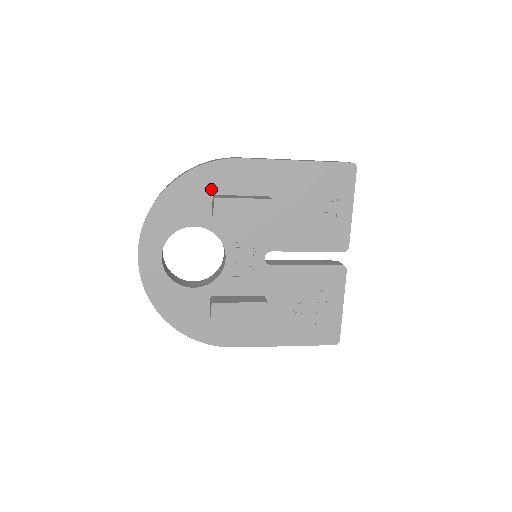
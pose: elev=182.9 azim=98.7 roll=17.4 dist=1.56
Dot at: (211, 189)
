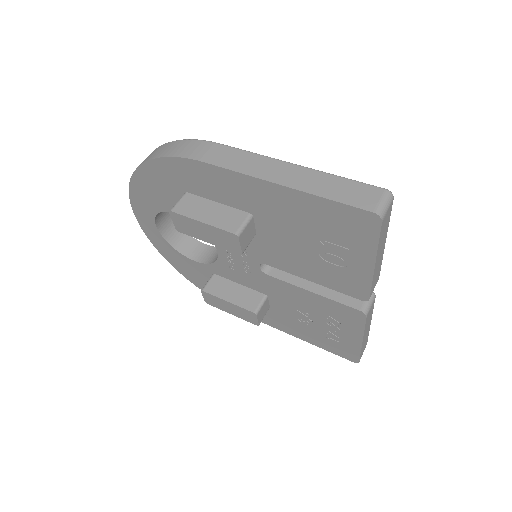
Dot at: (181, 185)
